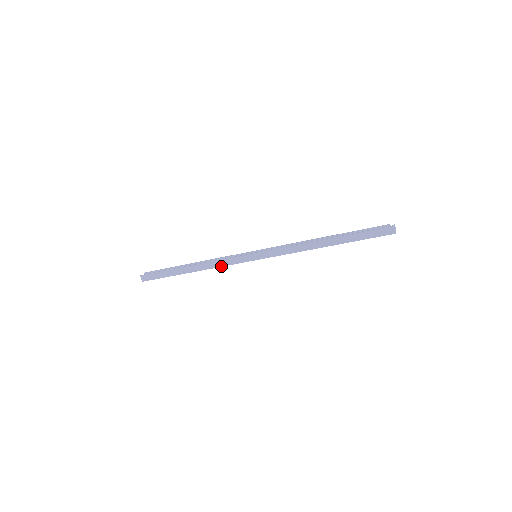
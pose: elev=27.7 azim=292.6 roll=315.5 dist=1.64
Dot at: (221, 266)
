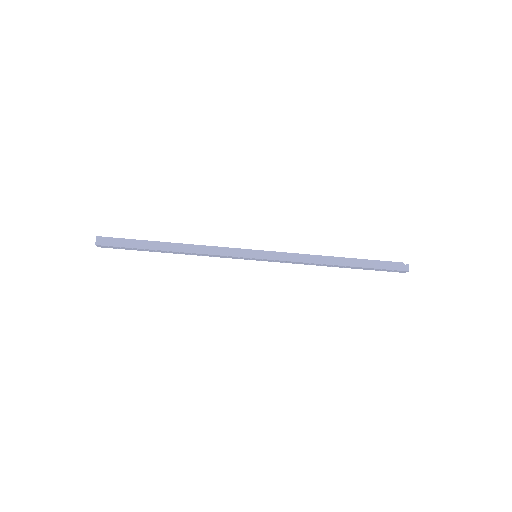
Dot at: (212, 254)
